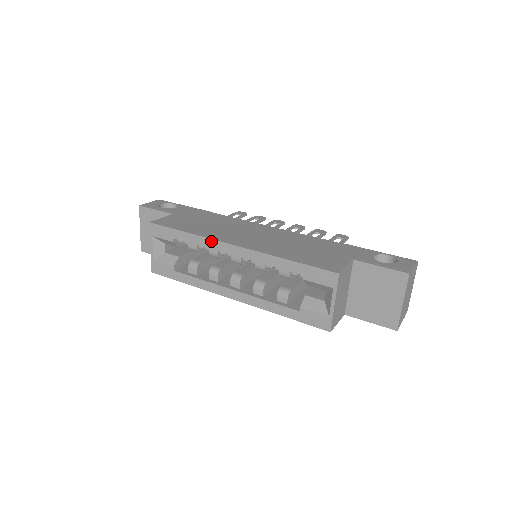
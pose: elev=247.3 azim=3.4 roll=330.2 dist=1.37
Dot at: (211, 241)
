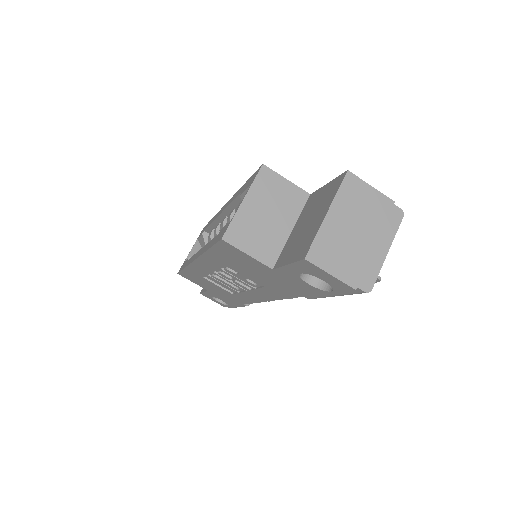
Dot at: occluded
